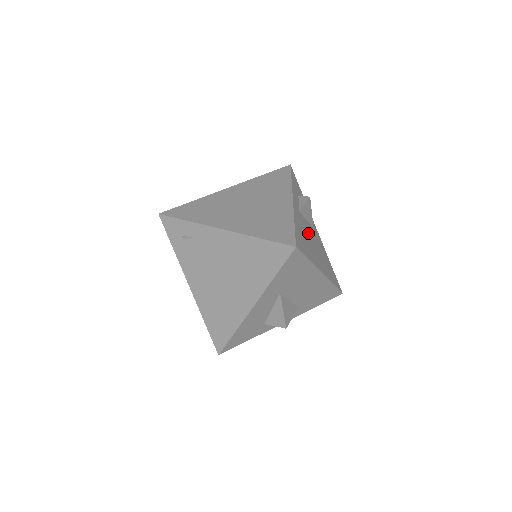
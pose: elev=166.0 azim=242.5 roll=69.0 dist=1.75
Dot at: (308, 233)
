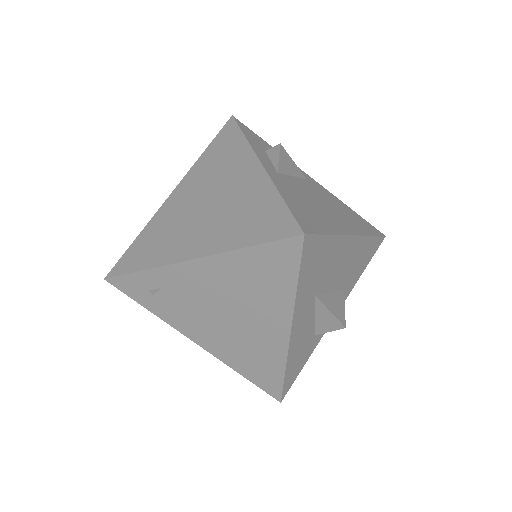
Dot at: (305, 194)
